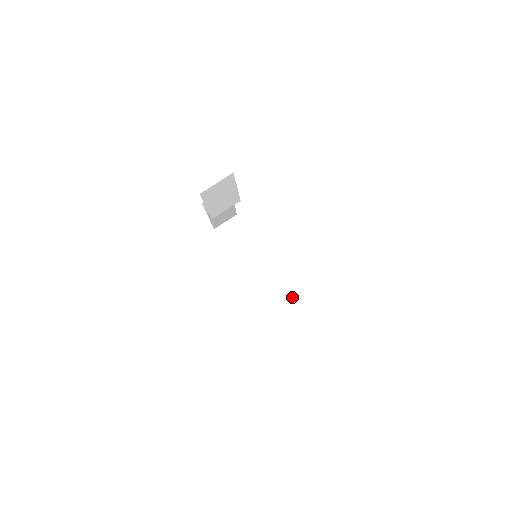
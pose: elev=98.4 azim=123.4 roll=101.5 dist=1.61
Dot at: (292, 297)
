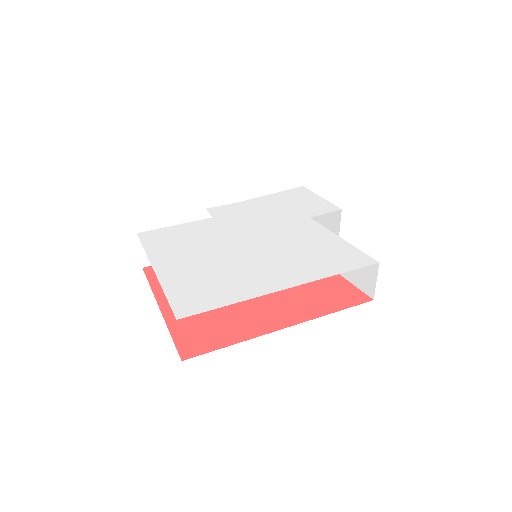
Dot at: occluded
